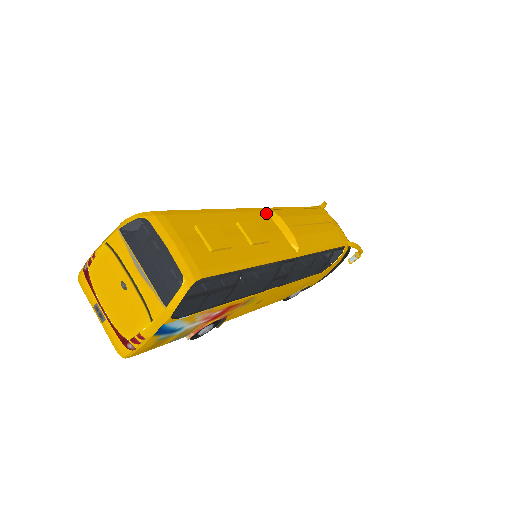
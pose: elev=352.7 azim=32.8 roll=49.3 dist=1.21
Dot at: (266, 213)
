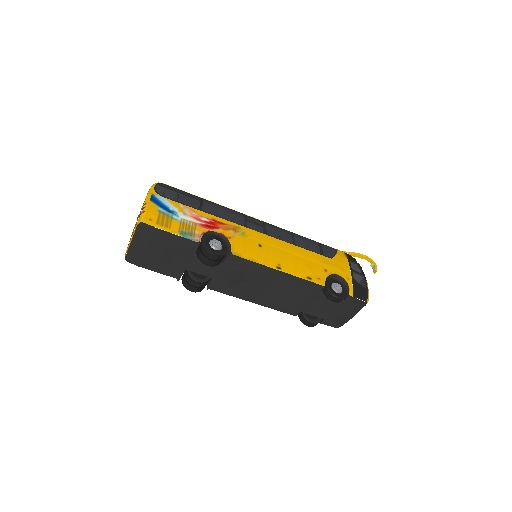
Dot at: occluded
